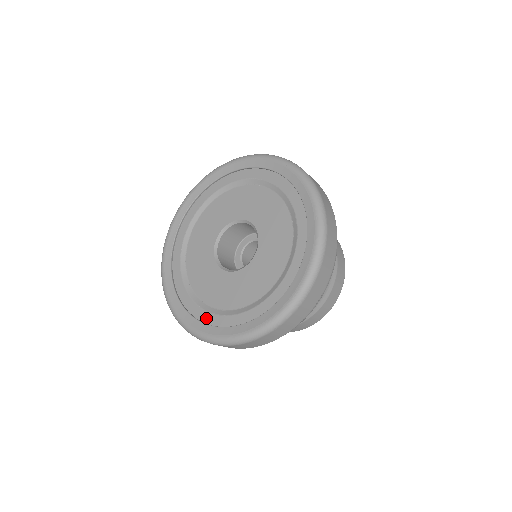
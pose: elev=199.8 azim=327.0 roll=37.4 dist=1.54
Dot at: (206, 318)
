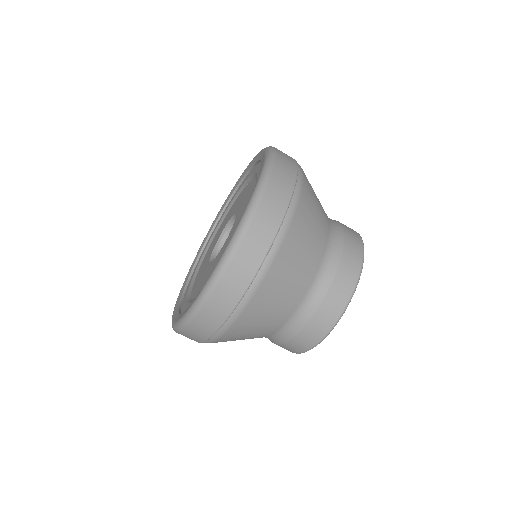
Dot at: occluded
